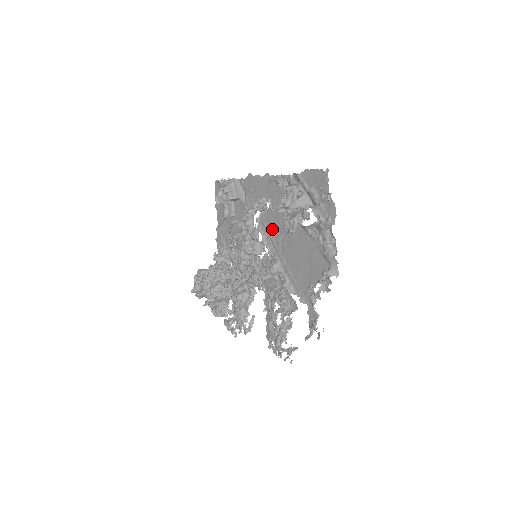
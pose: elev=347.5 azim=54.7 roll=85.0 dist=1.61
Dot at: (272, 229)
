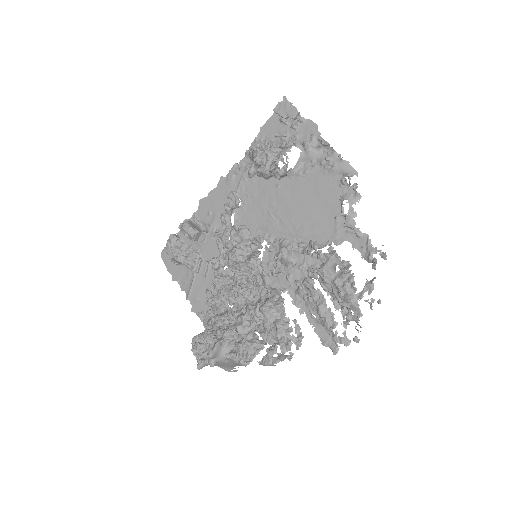
Dot at: (256, 219)
